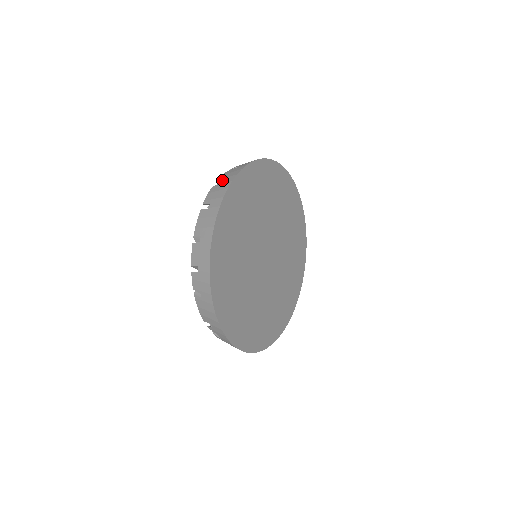
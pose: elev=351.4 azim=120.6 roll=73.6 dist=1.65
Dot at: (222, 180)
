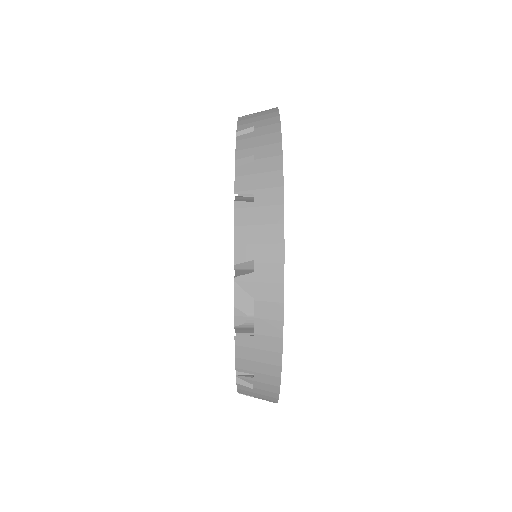
Dot at: occluded
